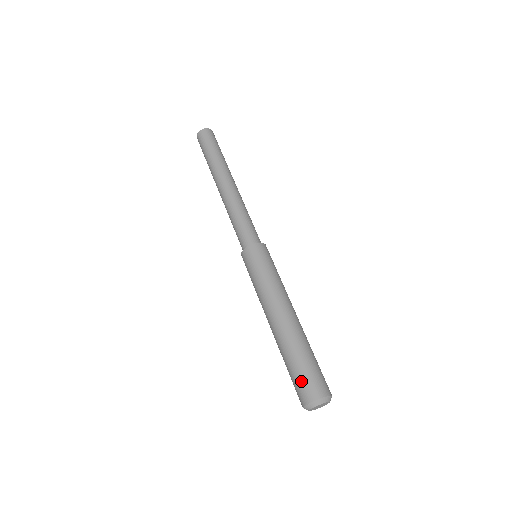
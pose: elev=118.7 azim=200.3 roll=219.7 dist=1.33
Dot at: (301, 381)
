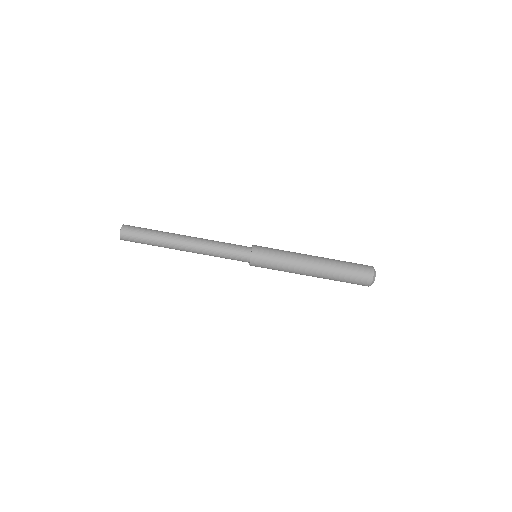
Dot at: occluded
